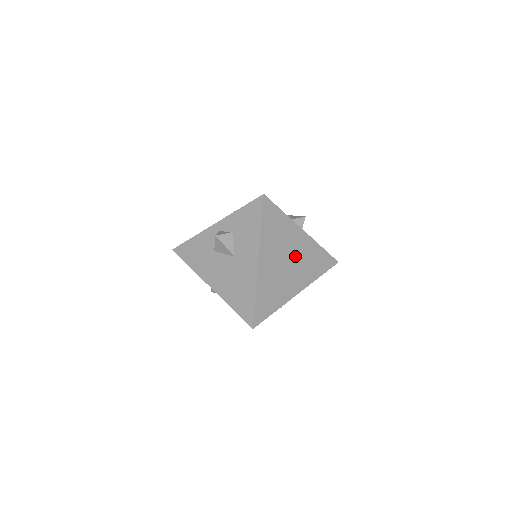
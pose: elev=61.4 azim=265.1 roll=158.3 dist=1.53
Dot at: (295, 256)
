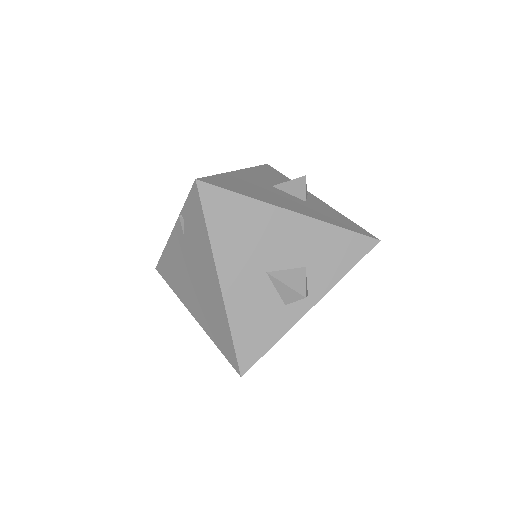
Dot at: occluded
